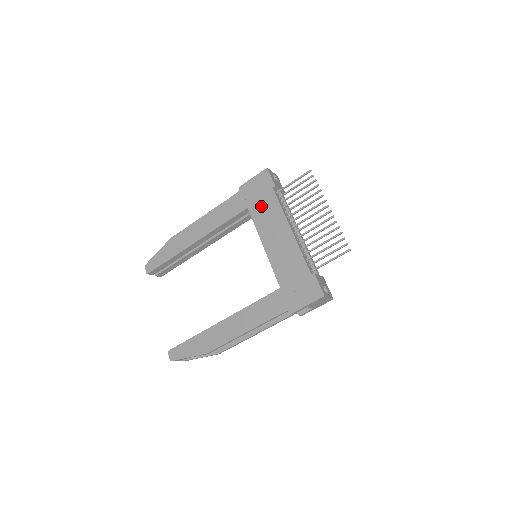
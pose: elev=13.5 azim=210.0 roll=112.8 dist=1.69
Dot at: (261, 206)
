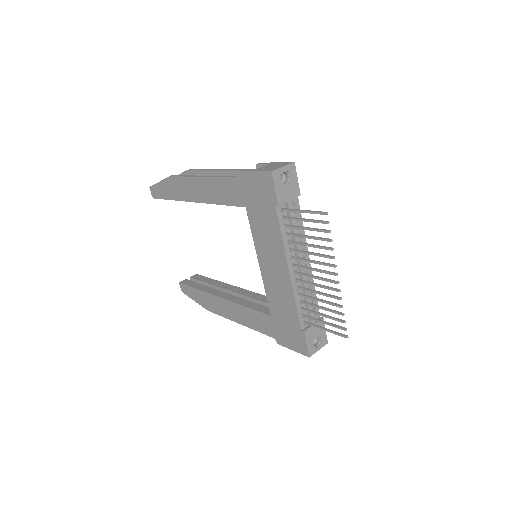
Dot at: (260, 218)
